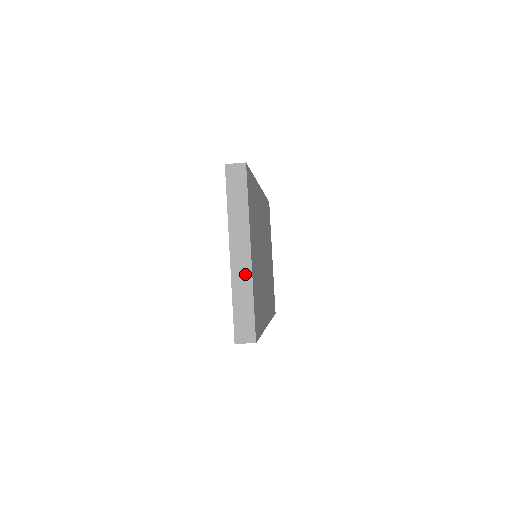
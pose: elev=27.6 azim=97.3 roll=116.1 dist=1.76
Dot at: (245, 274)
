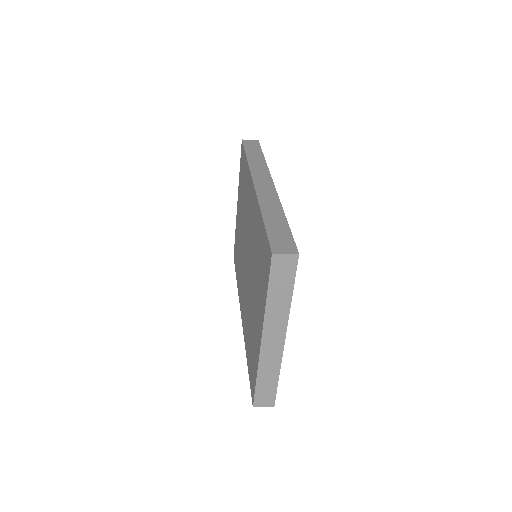
Dot at: (275, 357)
